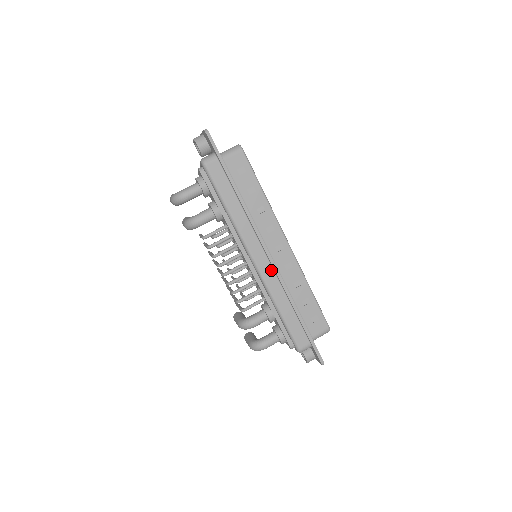
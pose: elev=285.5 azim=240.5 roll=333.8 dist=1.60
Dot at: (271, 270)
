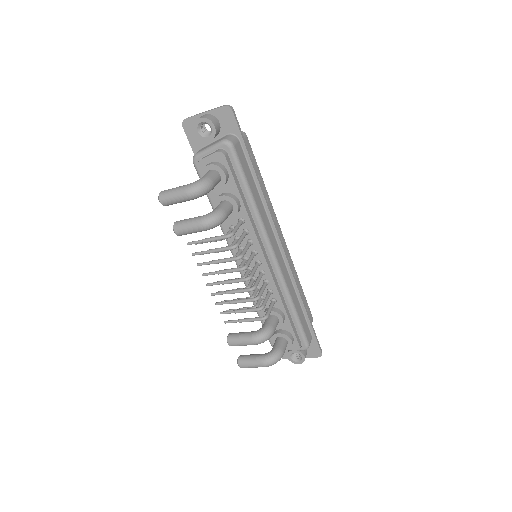
Dot at: (284, 264)
